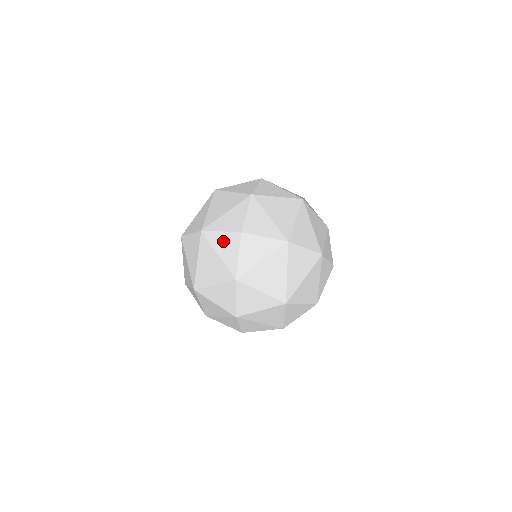
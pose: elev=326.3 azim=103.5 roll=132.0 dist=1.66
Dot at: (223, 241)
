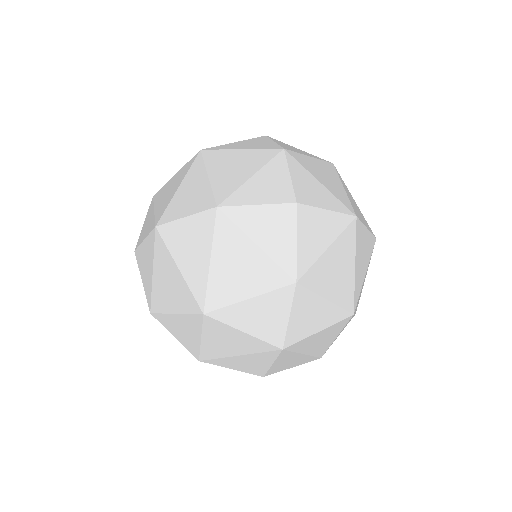
Dot at: (264, 220)
